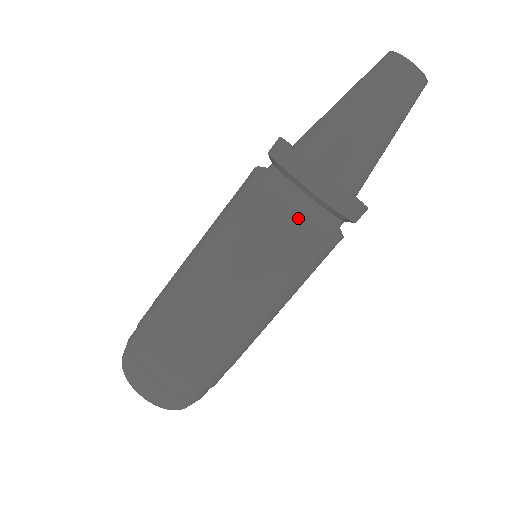
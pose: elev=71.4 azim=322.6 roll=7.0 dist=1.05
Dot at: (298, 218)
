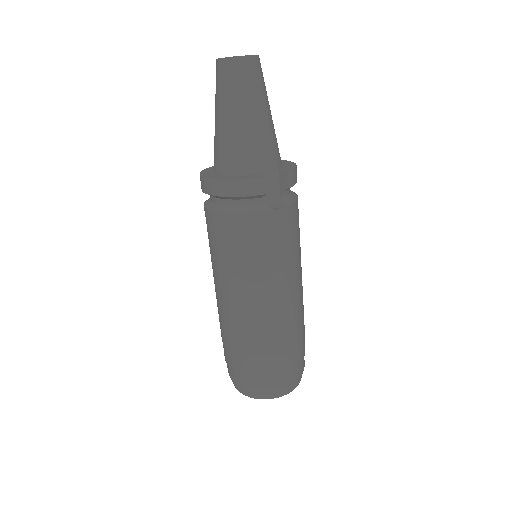
Dot at: (212, 217)
